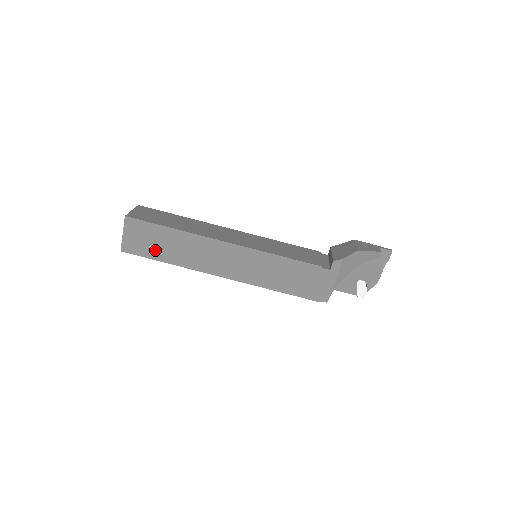
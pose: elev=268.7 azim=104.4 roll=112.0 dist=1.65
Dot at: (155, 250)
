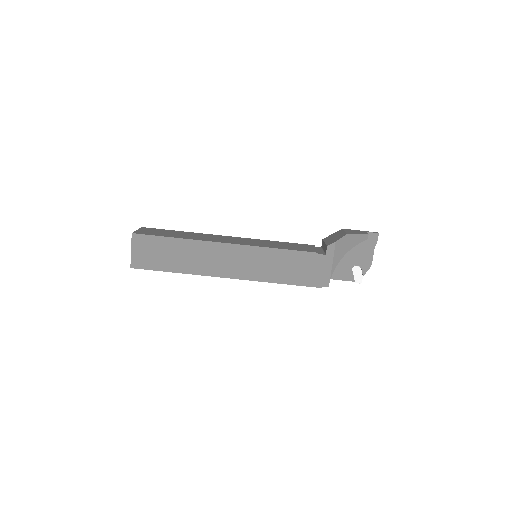
Dot at: (162, 262)
